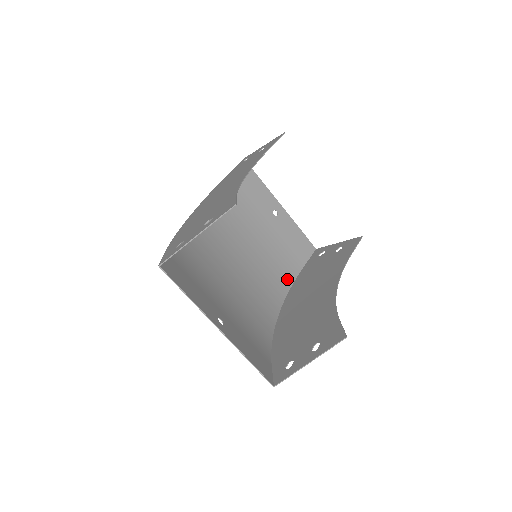
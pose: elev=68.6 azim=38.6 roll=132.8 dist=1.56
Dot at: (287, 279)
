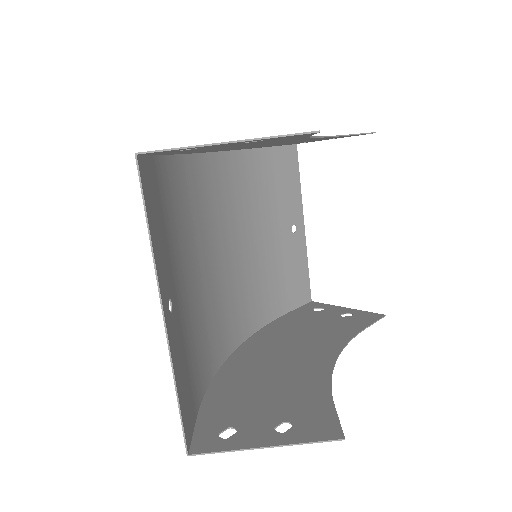
Dot at: (264, 314)
